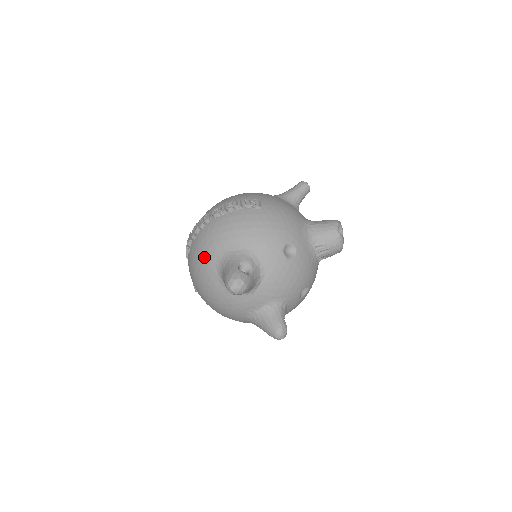
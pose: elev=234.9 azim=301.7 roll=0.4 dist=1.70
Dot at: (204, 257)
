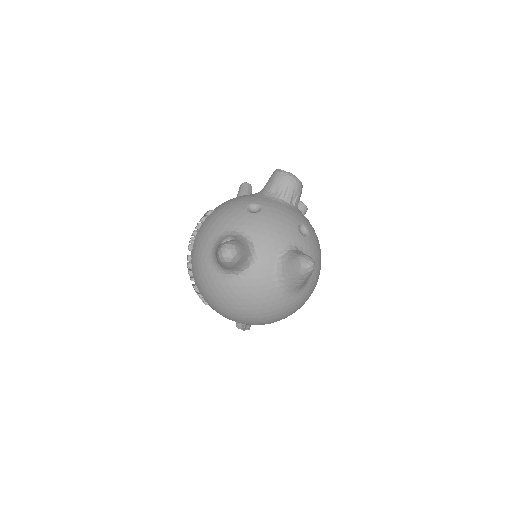
Dot at: (204, 277)
